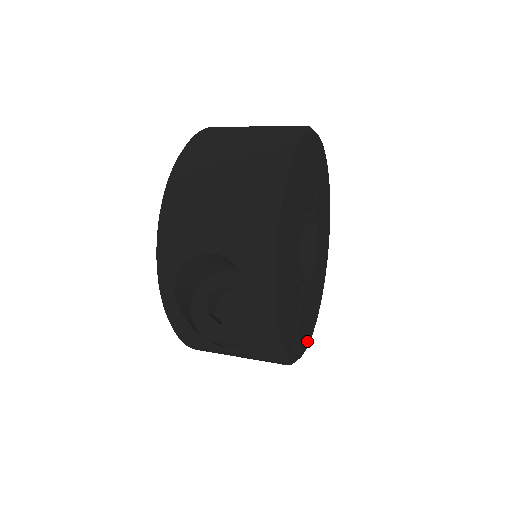
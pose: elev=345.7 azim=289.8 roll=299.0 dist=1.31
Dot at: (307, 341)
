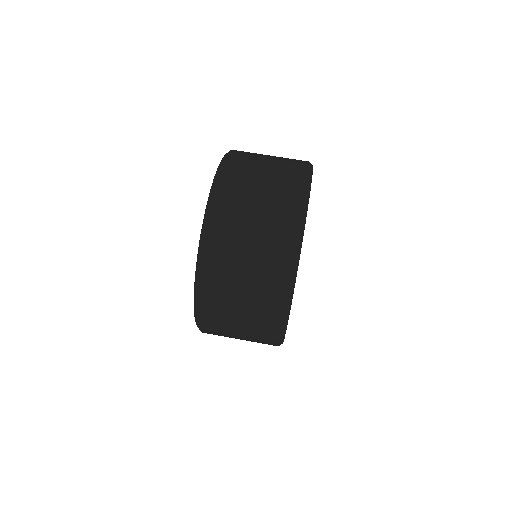
Dot at: occluded
